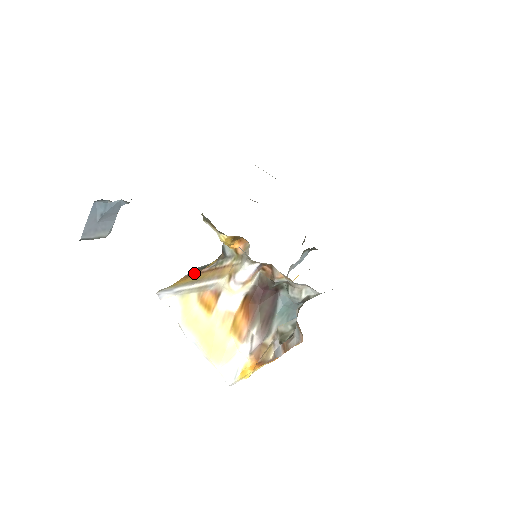
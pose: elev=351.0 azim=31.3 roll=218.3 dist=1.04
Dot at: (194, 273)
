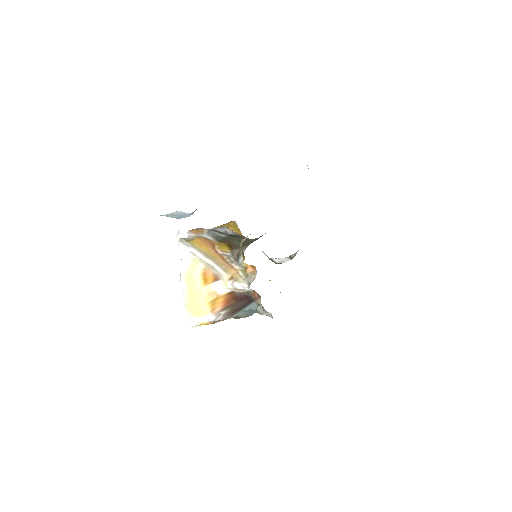
Dot at: (210, 241)
